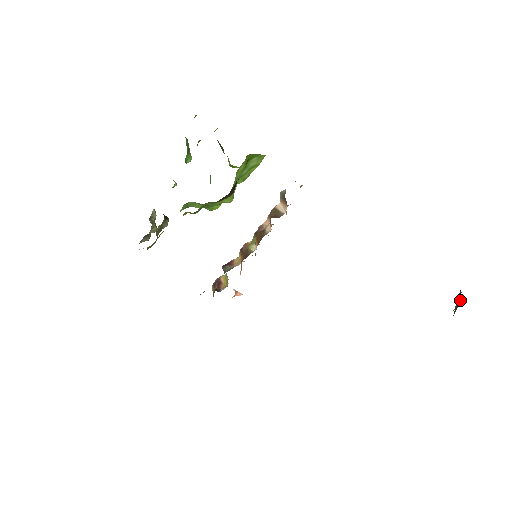
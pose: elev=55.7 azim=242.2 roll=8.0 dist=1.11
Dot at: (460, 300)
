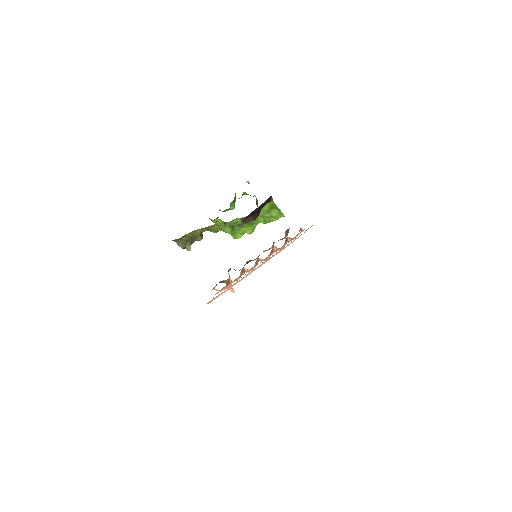
Dot at: occluded
